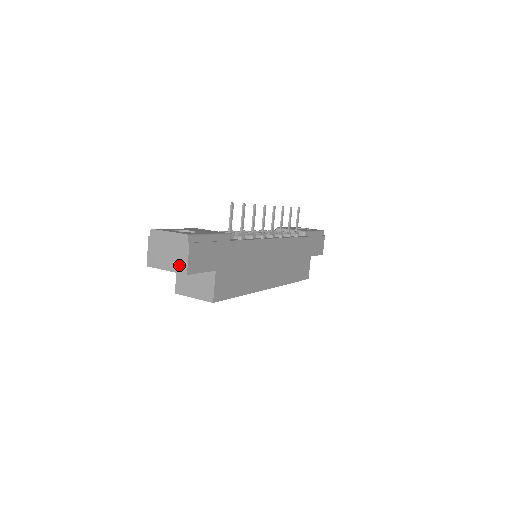
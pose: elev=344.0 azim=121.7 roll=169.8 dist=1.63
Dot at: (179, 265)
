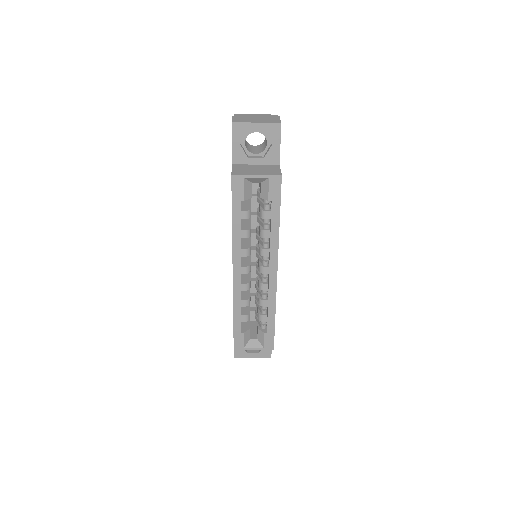
Dot at: (271, 121)
